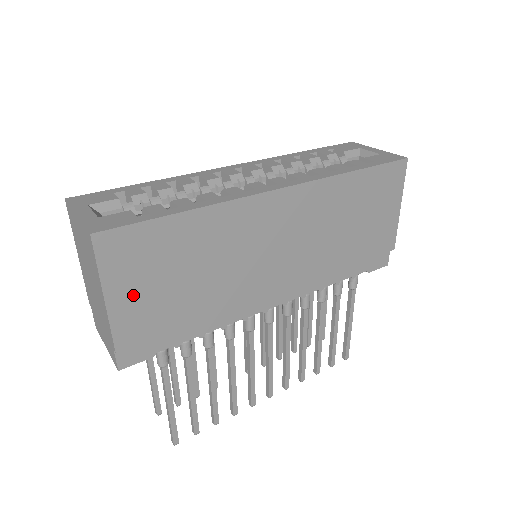
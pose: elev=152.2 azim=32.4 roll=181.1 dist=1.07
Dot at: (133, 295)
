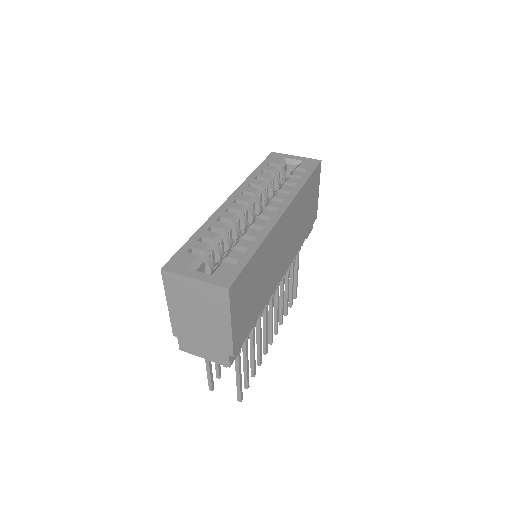
Dot at: (240, 315)
